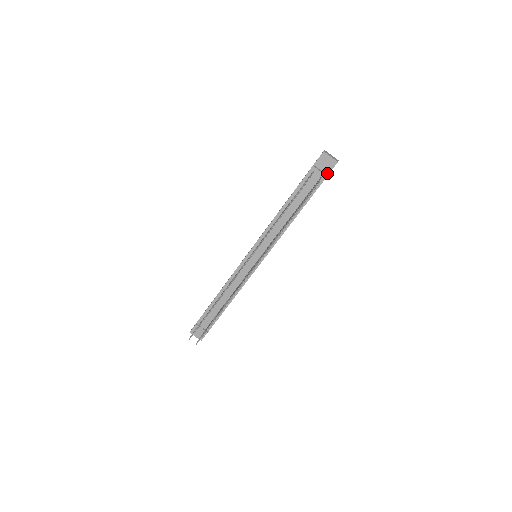
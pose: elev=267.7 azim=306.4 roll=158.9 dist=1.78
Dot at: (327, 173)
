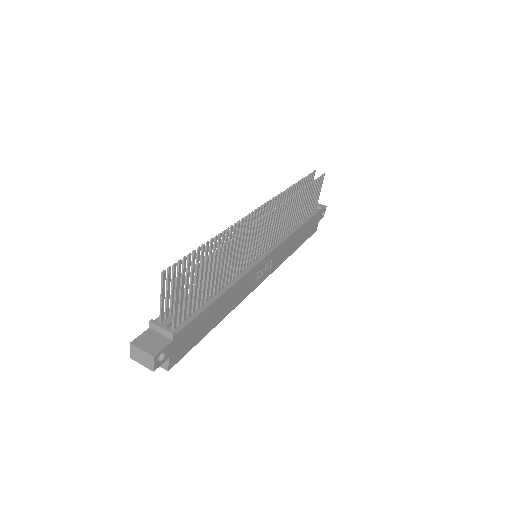
Dot at: occluded
